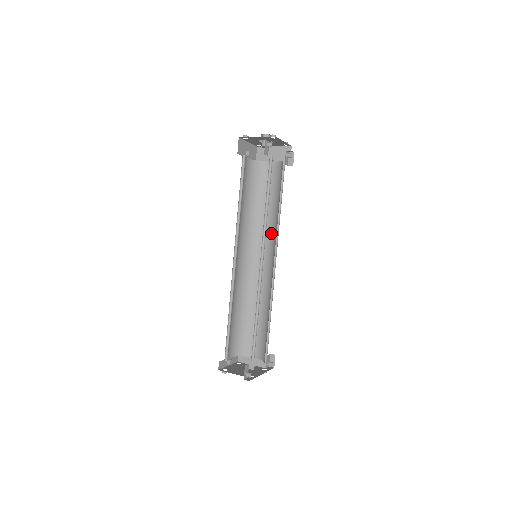
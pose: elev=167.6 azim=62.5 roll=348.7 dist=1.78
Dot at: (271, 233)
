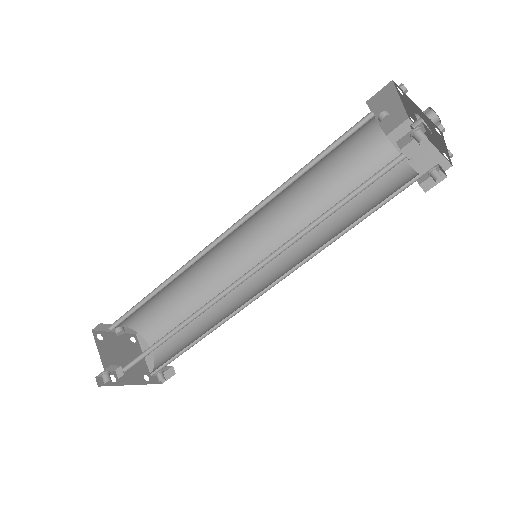
Dot at: (306, 246)
